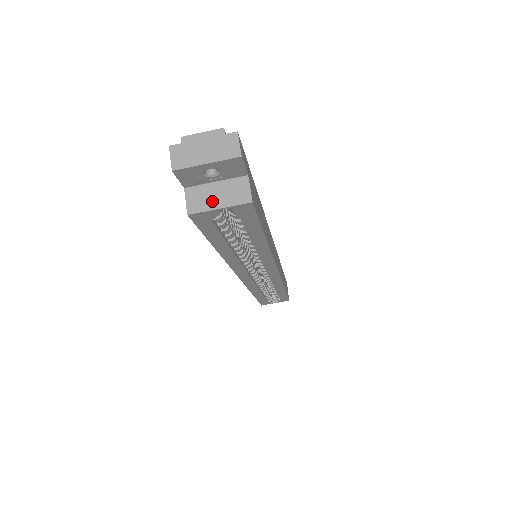
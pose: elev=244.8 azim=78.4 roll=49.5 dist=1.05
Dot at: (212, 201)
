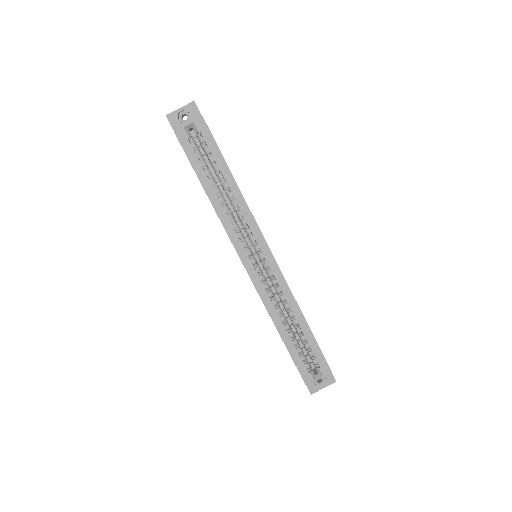
Dot at: (185, 125)
